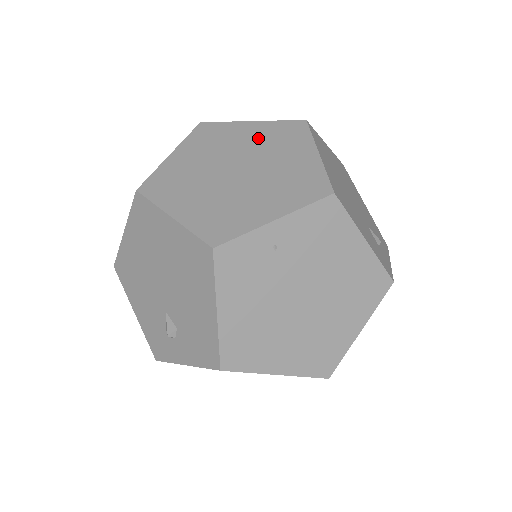
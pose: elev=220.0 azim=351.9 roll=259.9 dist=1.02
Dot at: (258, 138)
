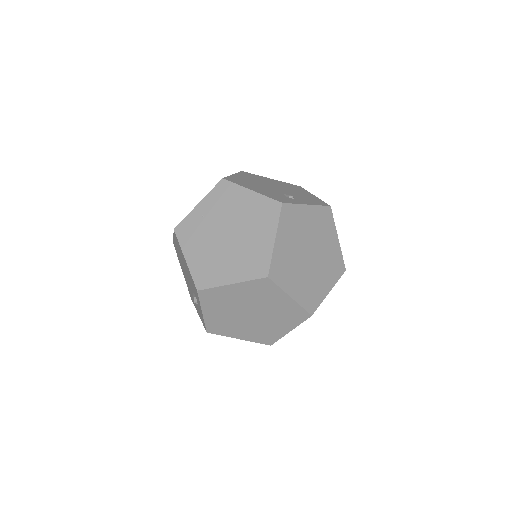
Dot at: occluded
